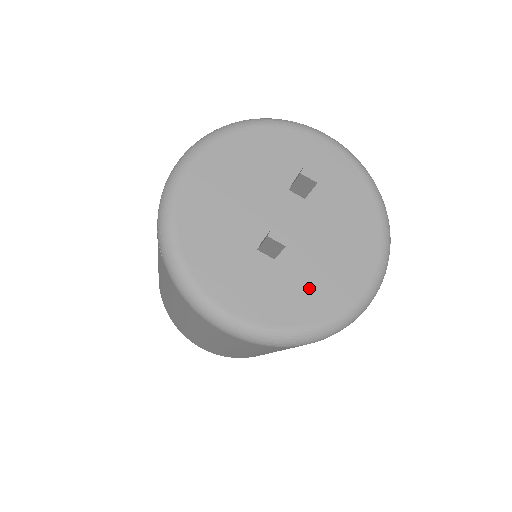
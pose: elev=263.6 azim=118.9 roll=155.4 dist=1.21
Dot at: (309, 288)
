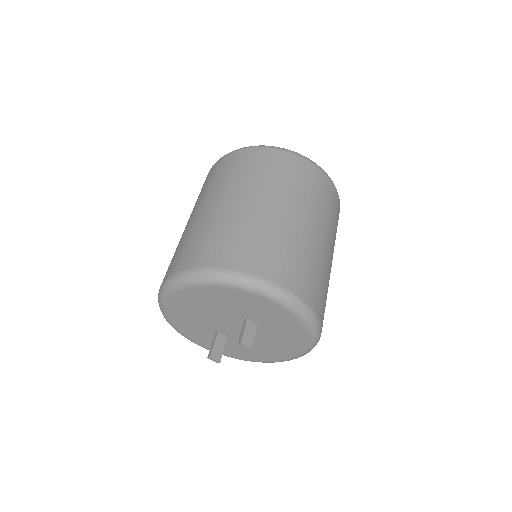
Dot at: (243, 351)
